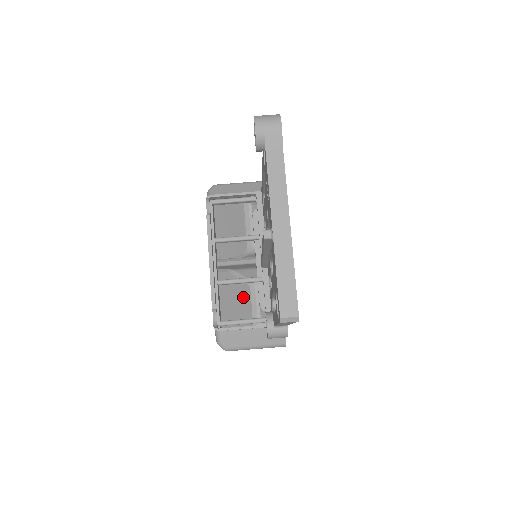
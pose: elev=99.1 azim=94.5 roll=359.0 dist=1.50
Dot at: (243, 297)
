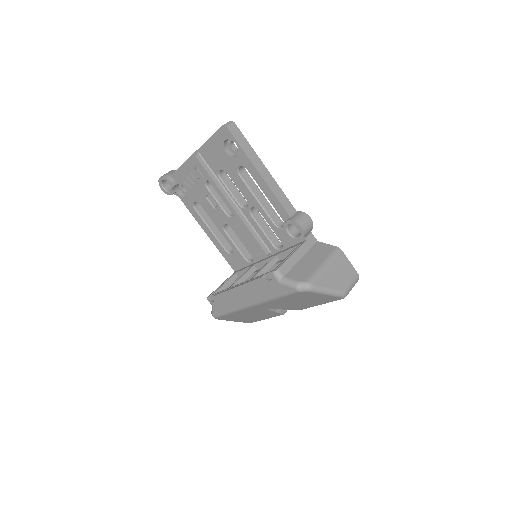
Dot at: occluded
